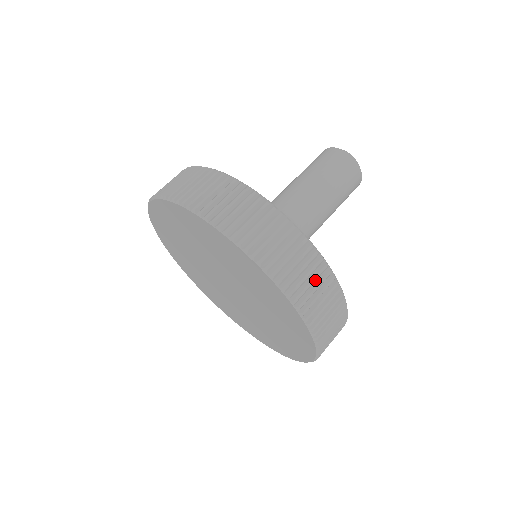
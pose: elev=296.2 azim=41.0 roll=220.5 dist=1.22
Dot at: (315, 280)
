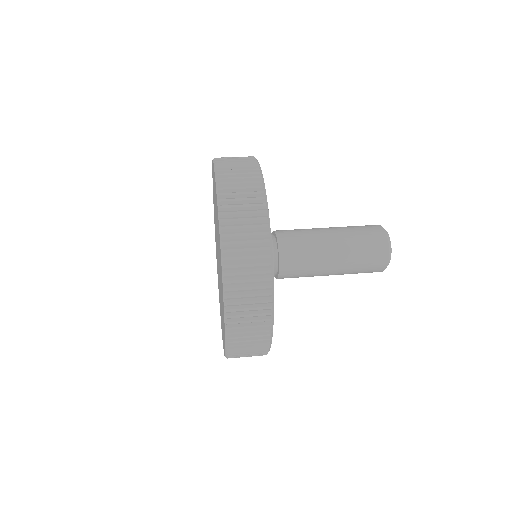
Dot at: (244, 175)
